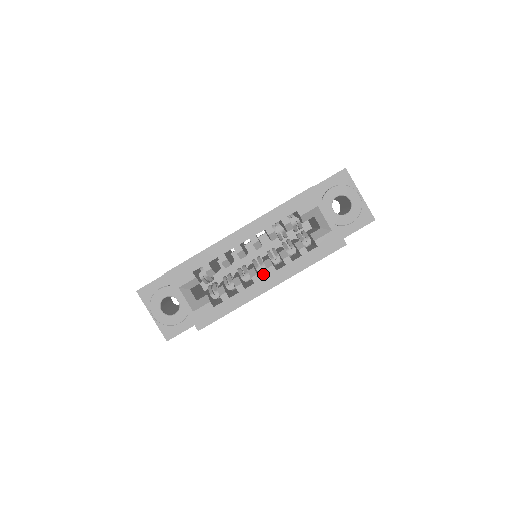
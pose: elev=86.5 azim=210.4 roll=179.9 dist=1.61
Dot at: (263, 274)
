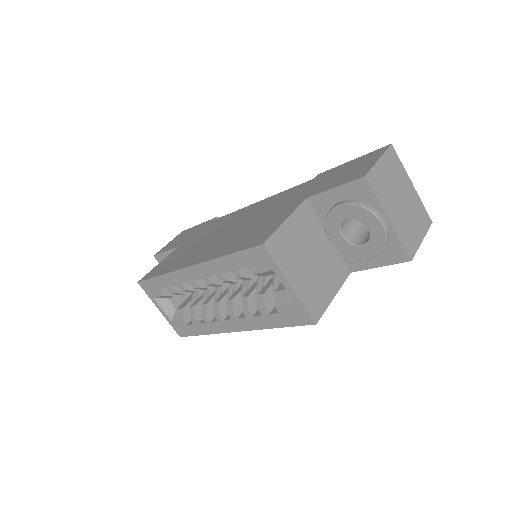
Dot at: occluded
